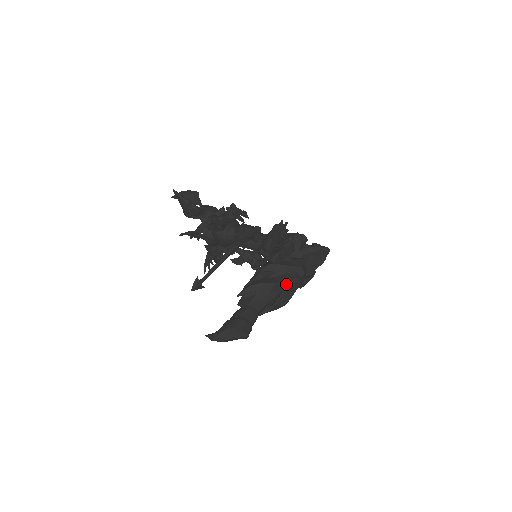
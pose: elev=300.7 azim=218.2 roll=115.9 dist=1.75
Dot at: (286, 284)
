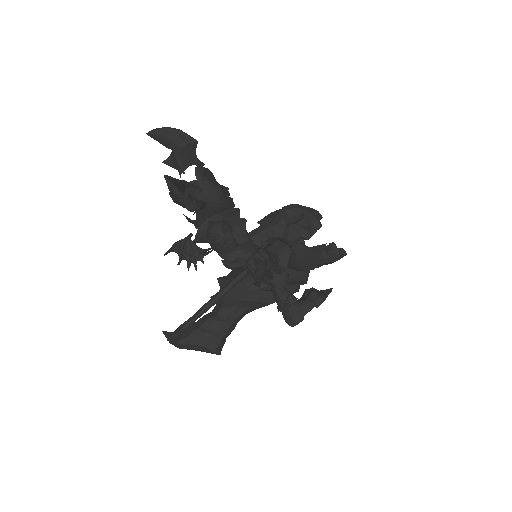
Dot at: occluded
